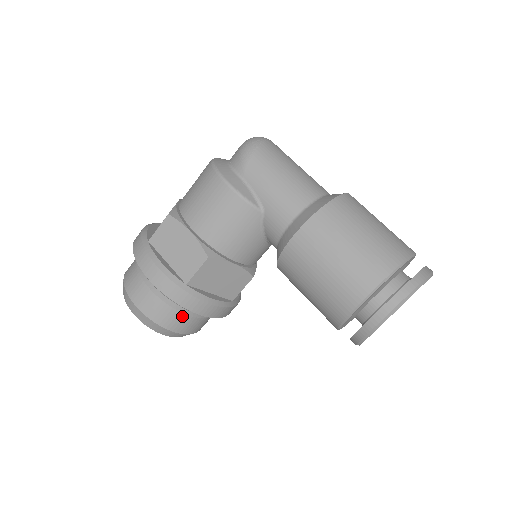
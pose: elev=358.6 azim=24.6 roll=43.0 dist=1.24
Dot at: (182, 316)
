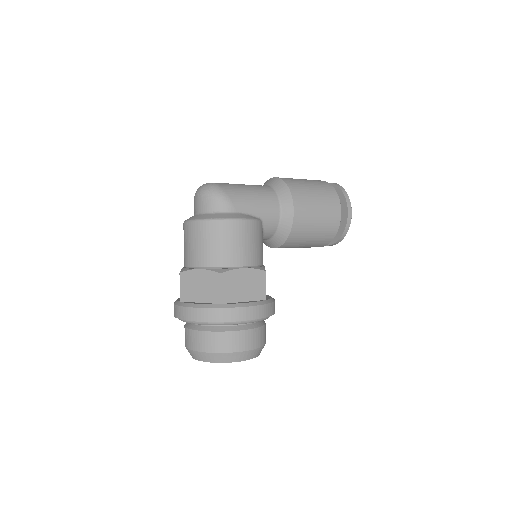
Dot at: (265, 327)
